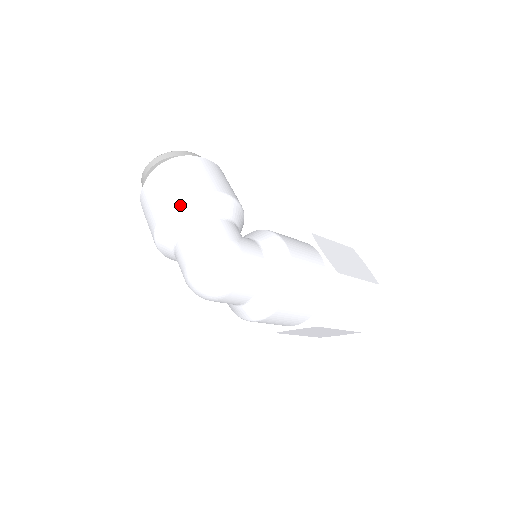
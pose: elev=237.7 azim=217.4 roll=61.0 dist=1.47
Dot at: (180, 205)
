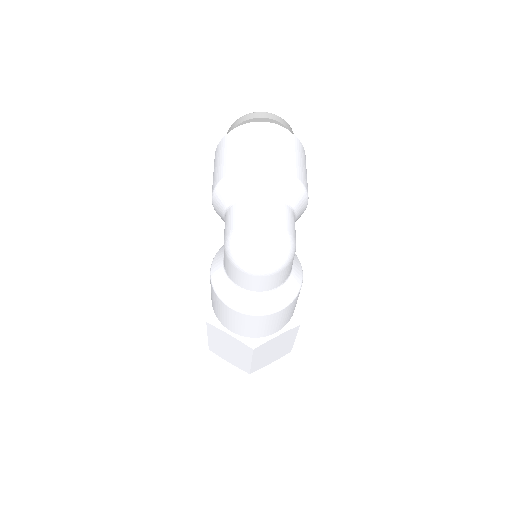
Dot at: (286, 177)
